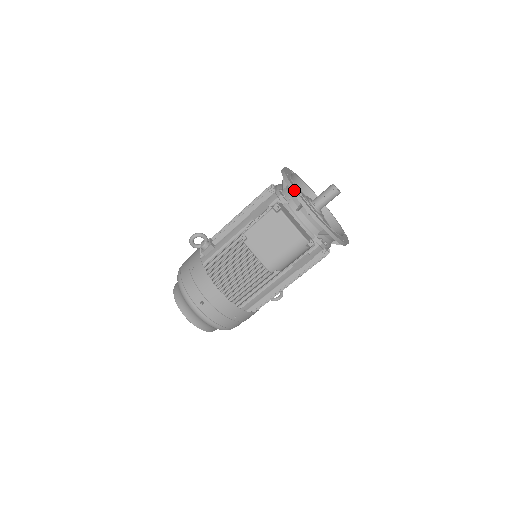
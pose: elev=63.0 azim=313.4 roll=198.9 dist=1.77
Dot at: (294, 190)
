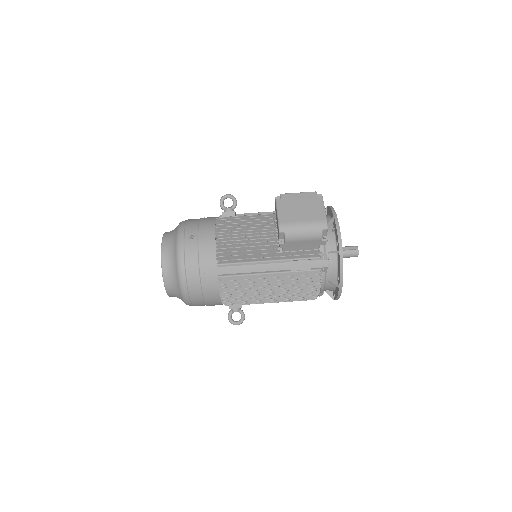
Dot at: (333, 209)
